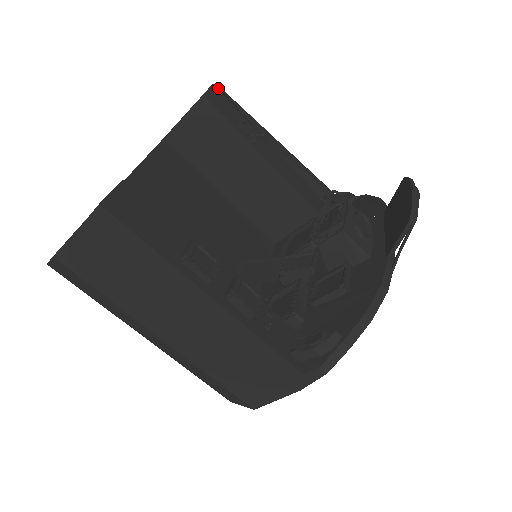
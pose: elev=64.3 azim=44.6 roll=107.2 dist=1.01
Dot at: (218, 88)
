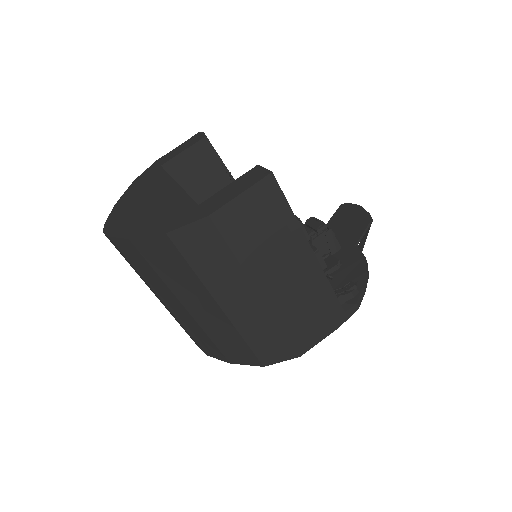
Dot at: occluded
